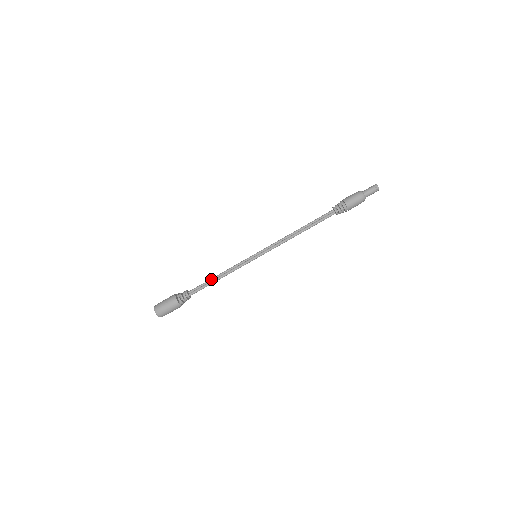
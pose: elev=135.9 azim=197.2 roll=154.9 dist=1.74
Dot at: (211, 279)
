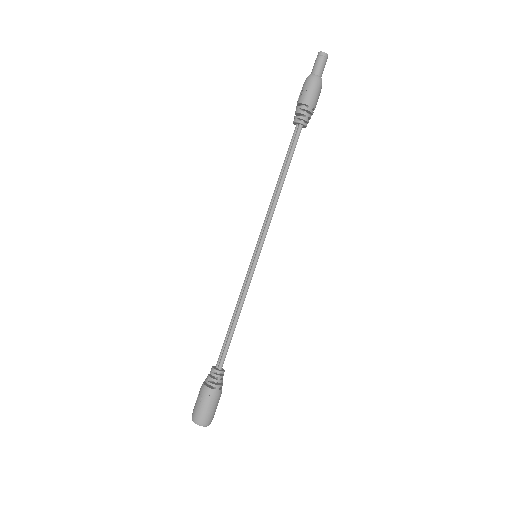
Dot at: (228, 328)
